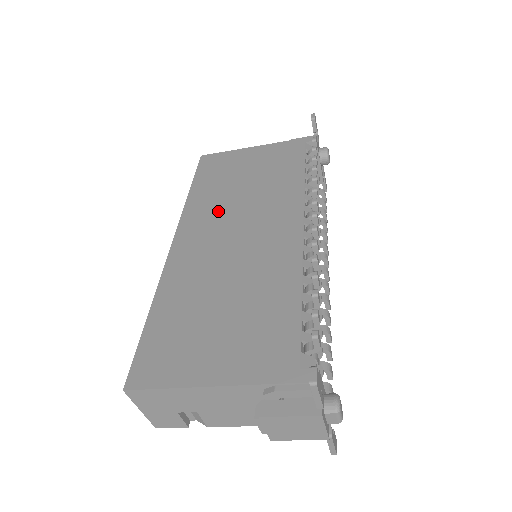
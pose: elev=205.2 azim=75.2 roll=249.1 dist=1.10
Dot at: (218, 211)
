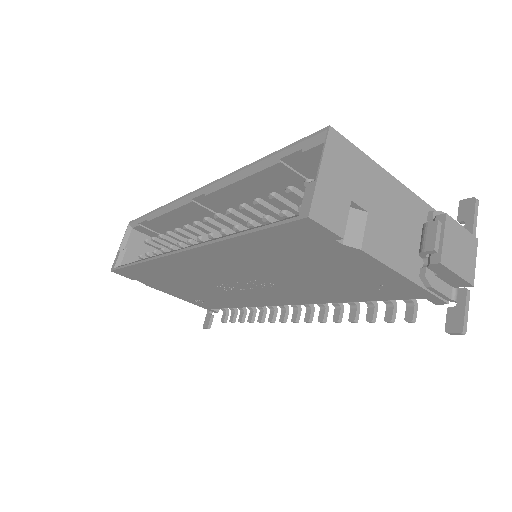
Dot at: occluded
